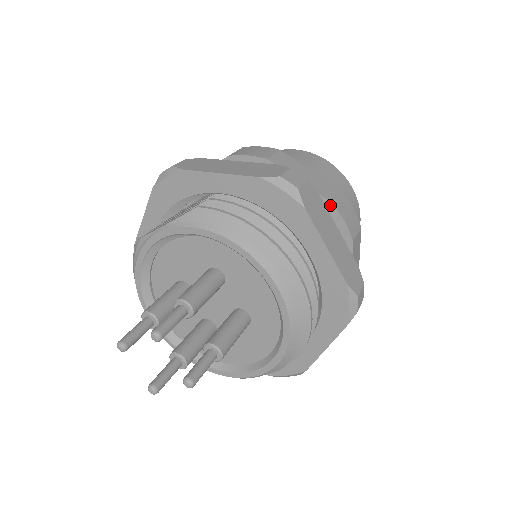
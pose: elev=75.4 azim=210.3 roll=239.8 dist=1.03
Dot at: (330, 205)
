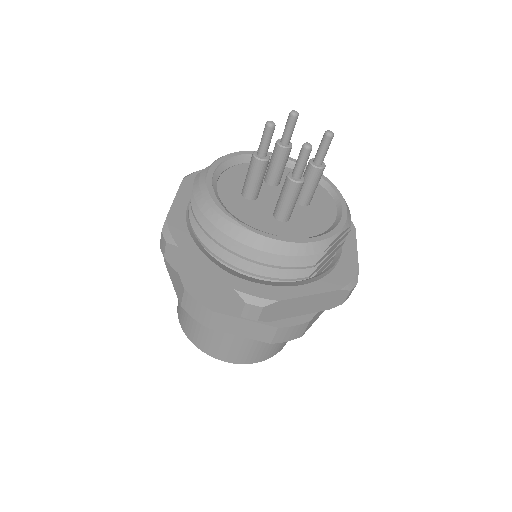
Dot at: occluded
